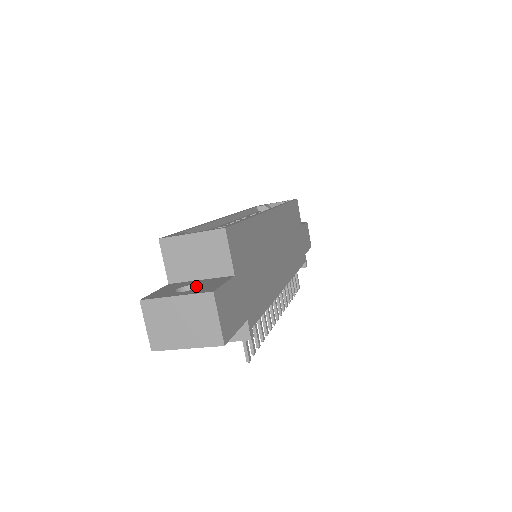
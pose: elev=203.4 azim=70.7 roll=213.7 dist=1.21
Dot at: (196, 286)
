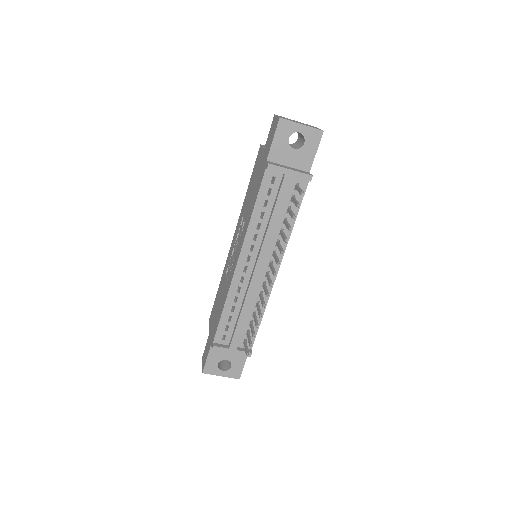
Dot at: (290, 144)
